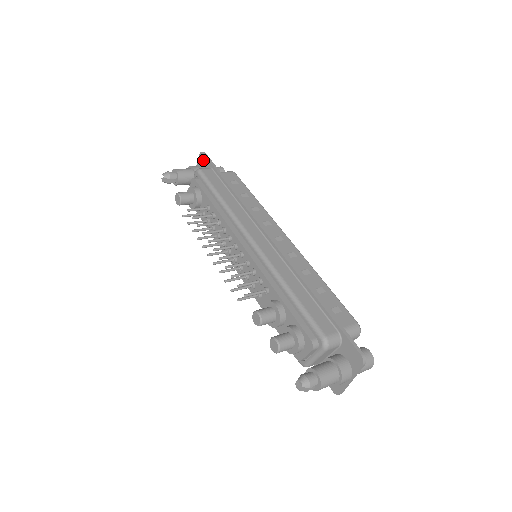
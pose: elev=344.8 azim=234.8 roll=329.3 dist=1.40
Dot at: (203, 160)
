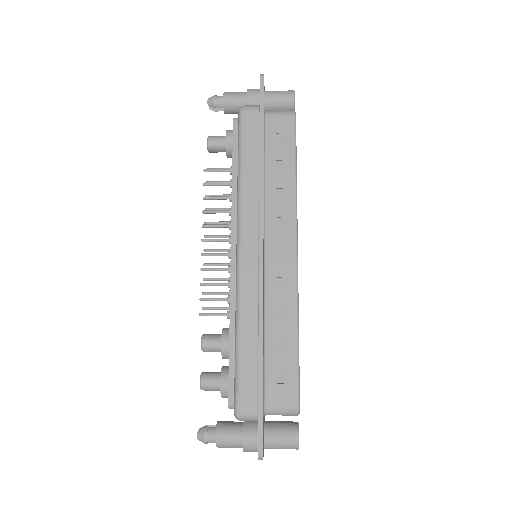
Dot at: occluded
